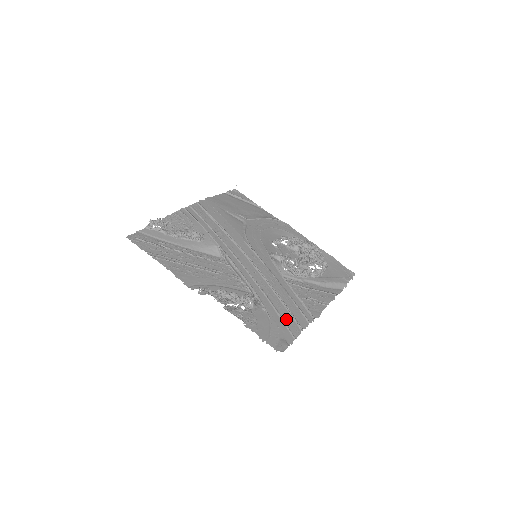
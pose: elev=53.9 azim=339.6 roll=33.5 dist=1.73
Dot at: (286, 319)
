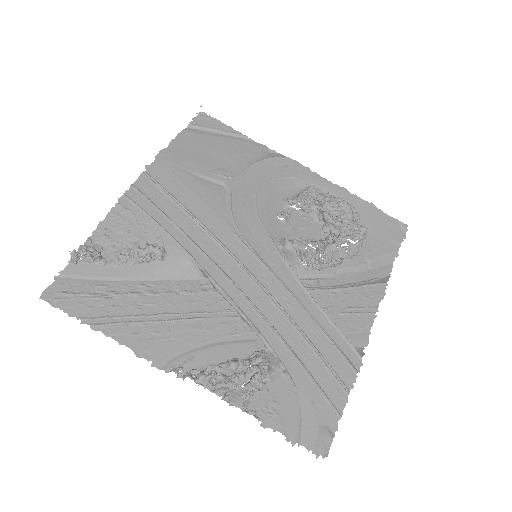
Dot at: (321, 380)
